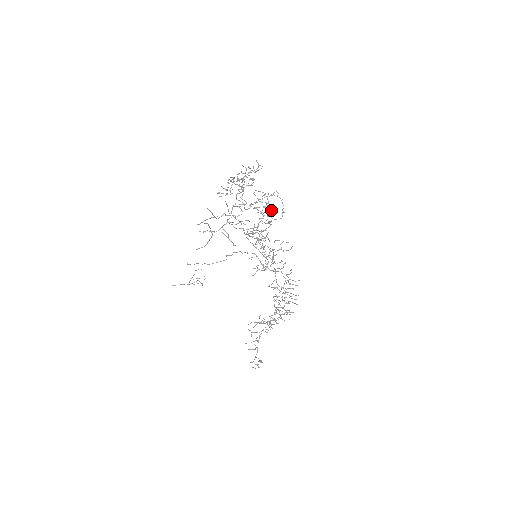
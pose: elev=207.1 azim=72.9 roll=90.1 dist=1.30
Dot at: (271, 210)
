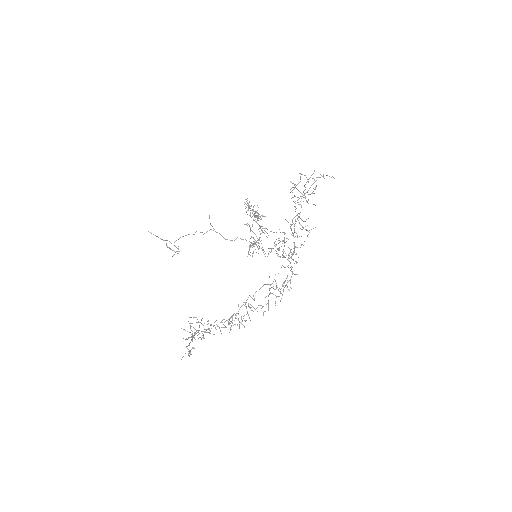
Dot at: occluded
